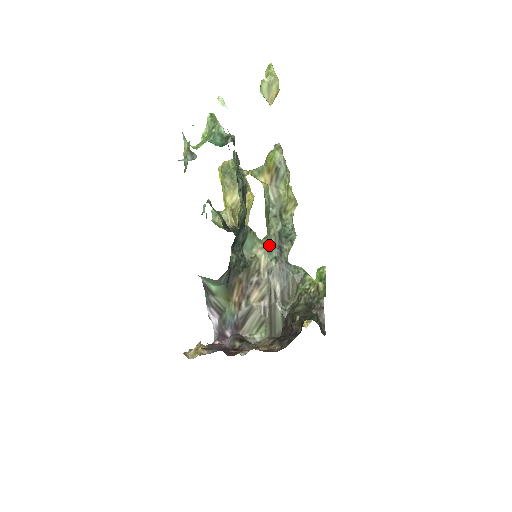
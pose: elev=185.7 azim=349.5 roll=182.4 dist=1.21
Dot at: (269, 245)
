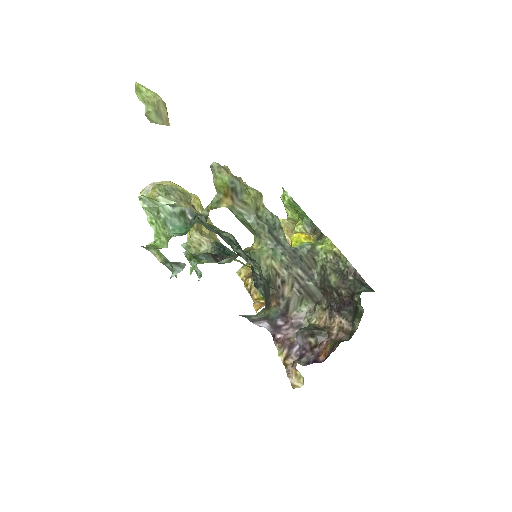
Dot at: (269, 249)
